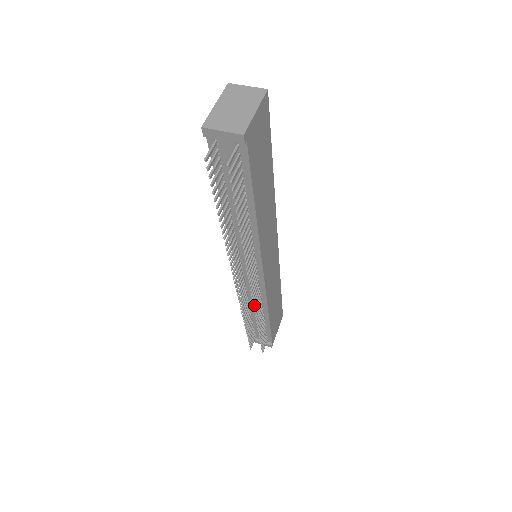
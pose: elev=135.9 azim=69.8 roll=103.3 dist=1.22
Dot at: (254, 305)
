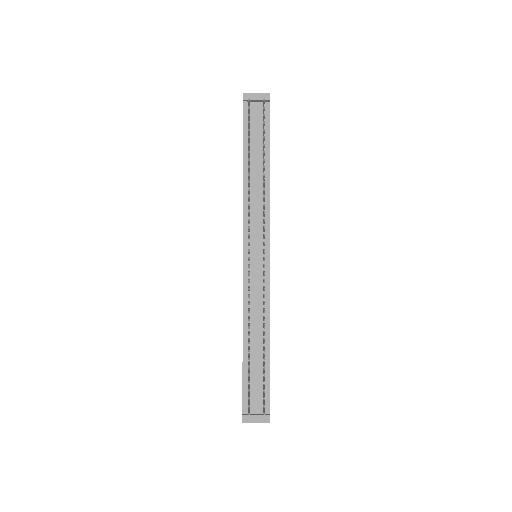
Dot at: (264, 287)
